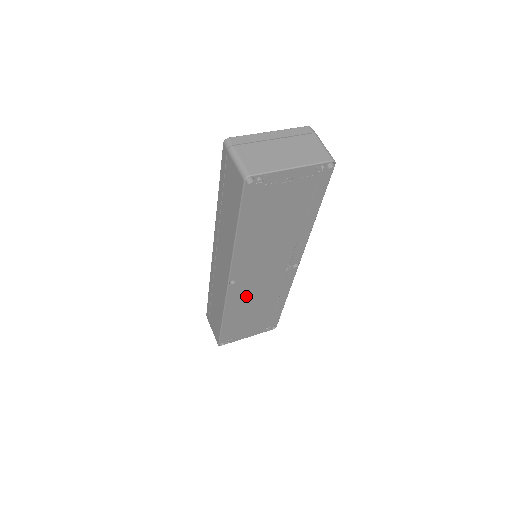
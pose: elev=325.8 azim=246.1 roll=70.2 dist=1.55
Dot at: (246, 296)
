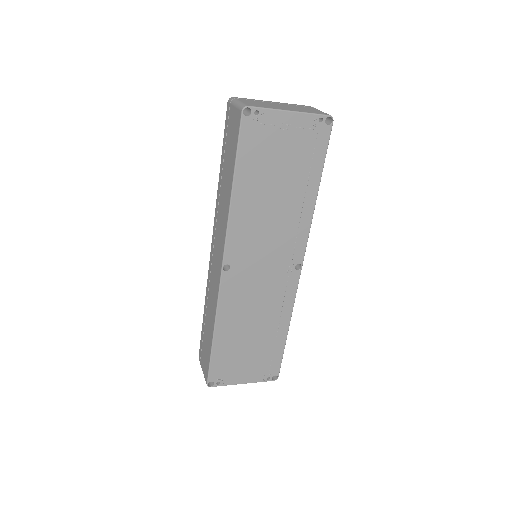
Dot at: (242, 300)
